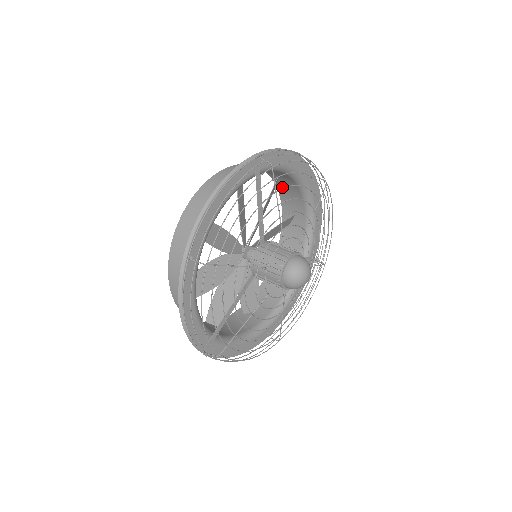
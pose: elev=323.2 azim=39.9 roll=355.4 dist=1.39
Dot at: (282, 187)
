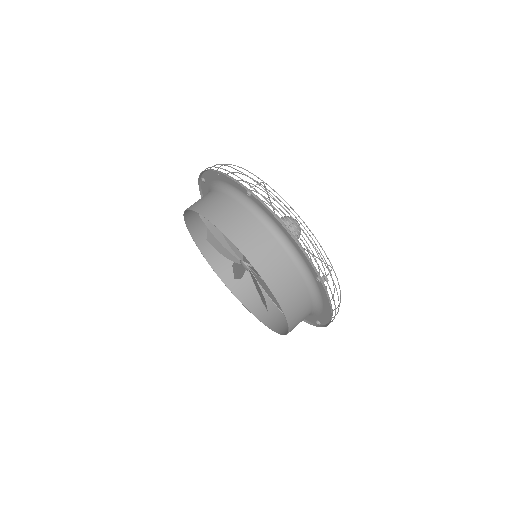
Dot at: (209, 252)
